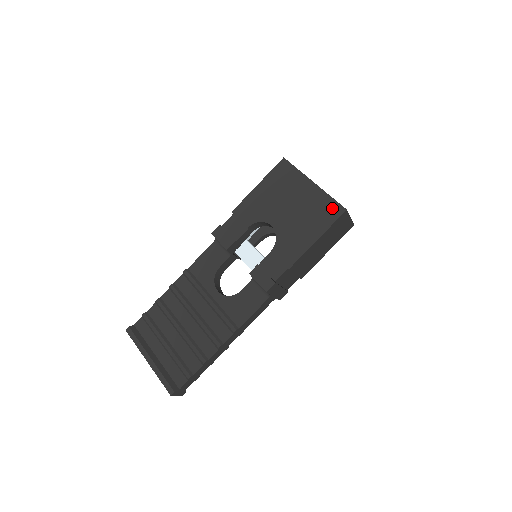
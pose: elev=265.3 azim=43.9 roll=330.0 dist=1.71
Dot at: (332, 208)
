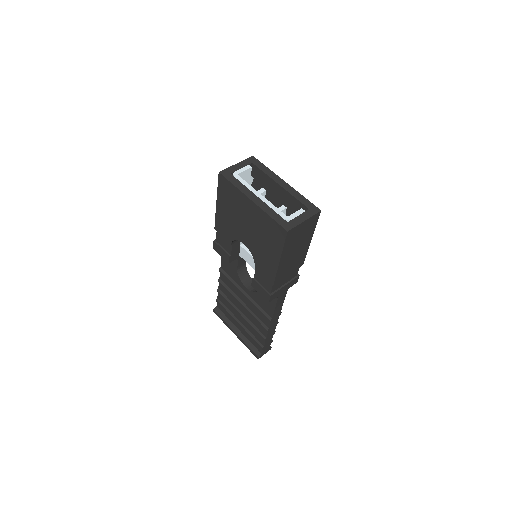
Dot at: (276, 229)
